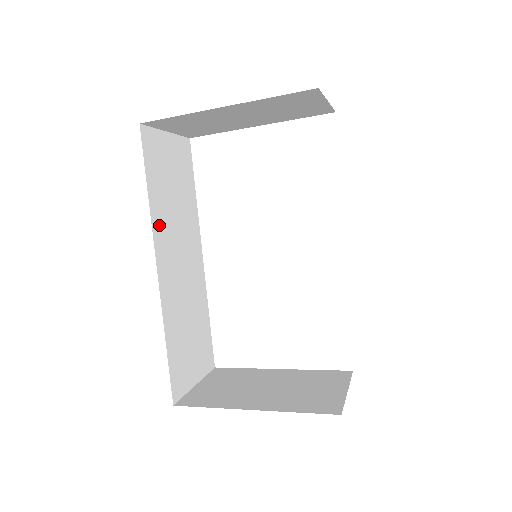
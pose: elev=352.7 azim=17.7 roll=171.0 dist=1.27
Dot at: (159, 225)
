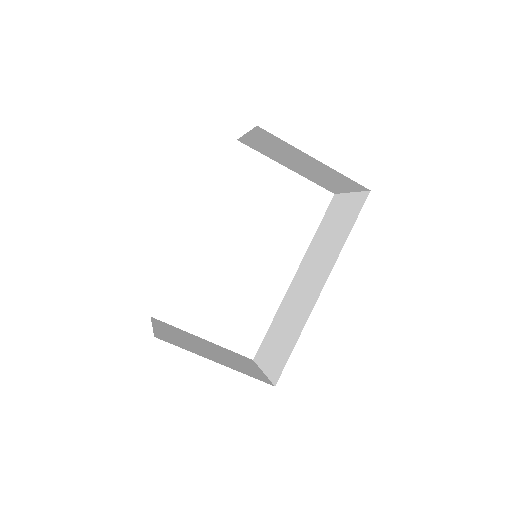
Dot at: occluded
